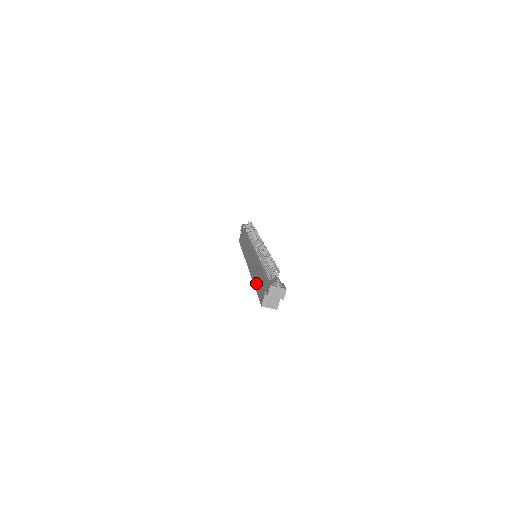
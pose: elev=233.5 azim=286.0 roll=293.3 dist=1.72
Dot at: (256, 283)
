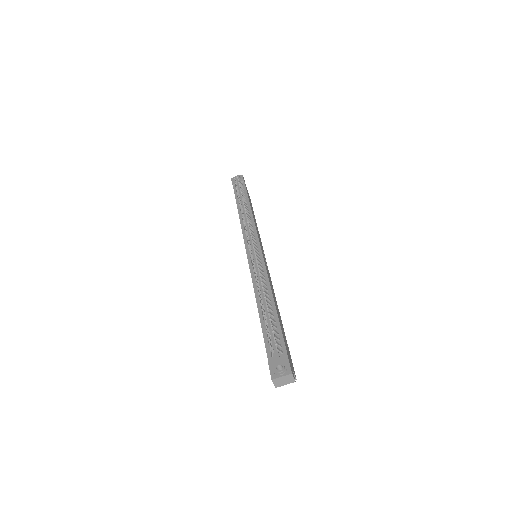
Dot at: occluded
